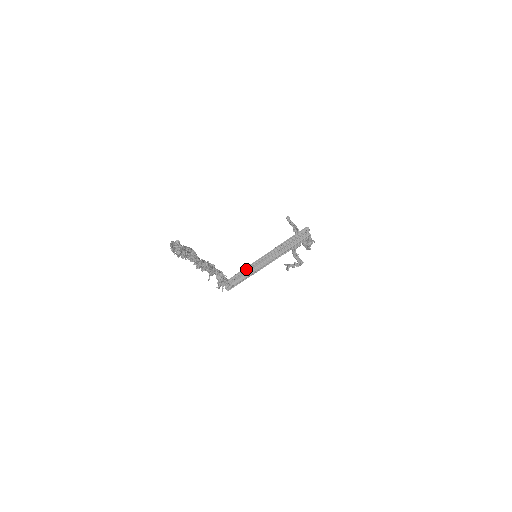
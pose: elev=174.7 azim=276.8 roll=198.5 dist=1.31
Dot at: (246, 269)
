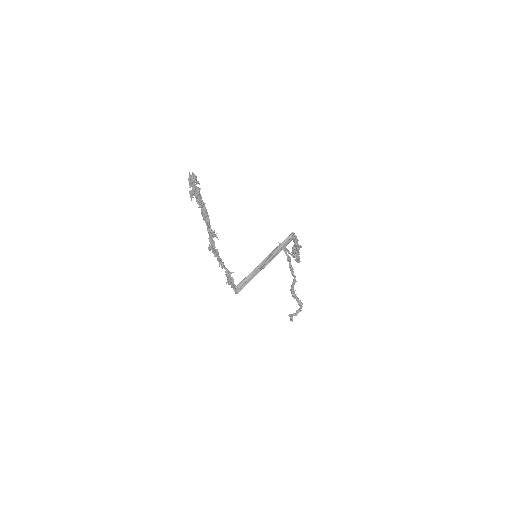
Dot at: (250, 274)
